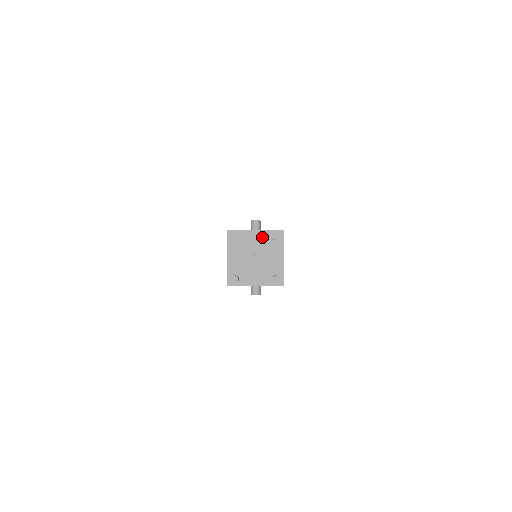
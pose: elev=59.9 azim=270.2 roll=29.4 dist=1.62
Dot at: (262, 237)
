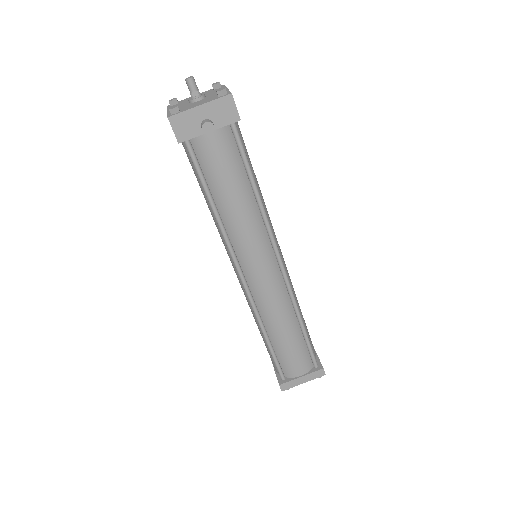
Dot at: occluded
